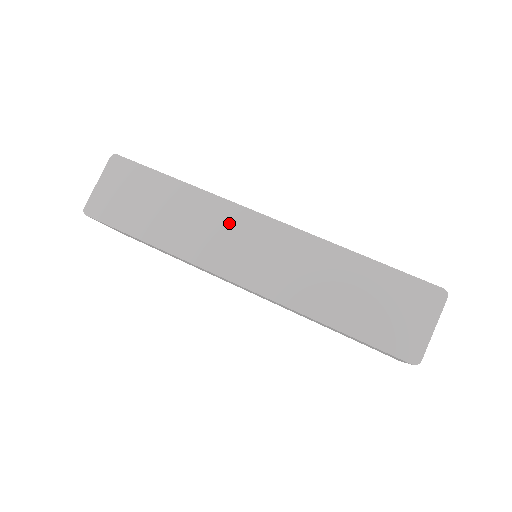
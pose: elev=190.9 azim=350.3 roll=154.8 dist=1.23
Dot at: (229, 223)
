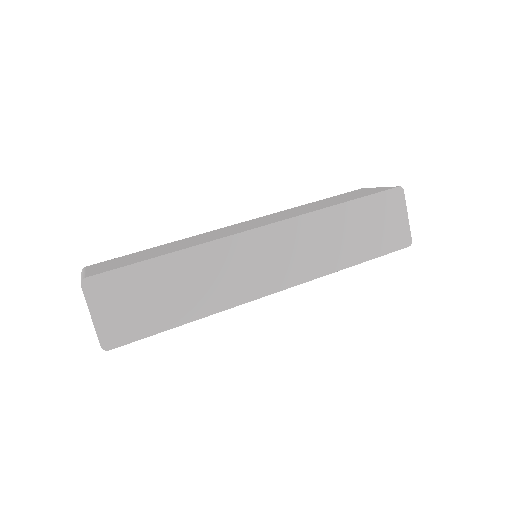
Dot at: (239, 254)
